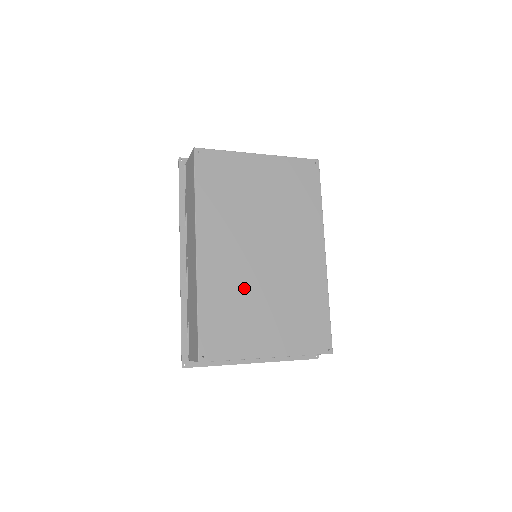
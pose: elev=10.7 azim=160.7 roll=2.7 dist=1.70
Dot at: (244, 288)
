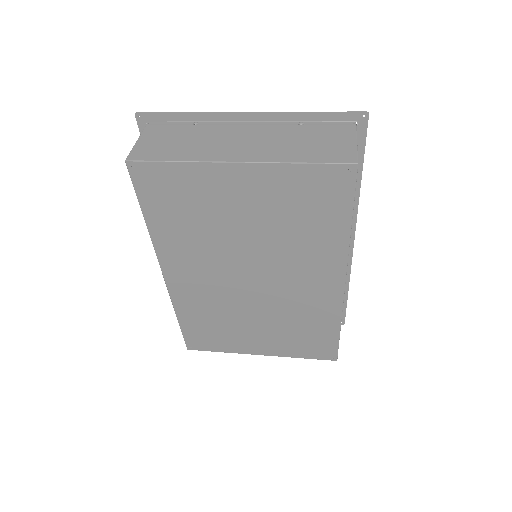
Dot at: (227, 308)
